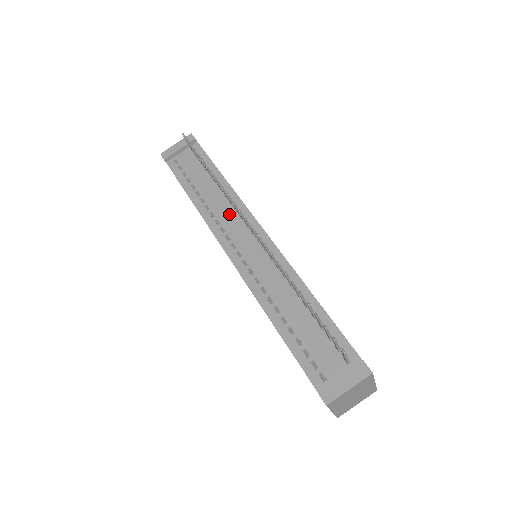
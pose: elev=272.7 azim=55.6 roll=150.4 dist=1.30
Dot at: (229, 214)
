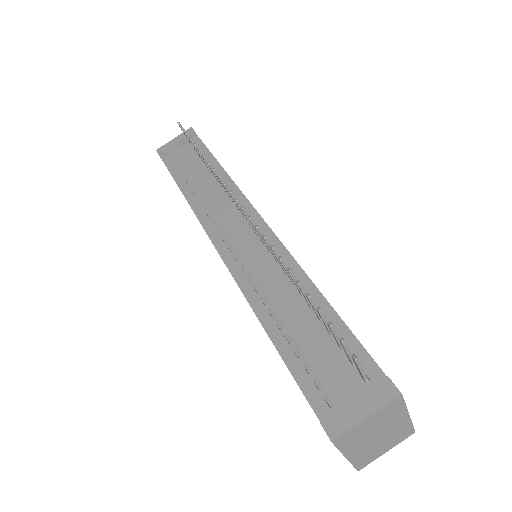
Dot at: (224, 205)
